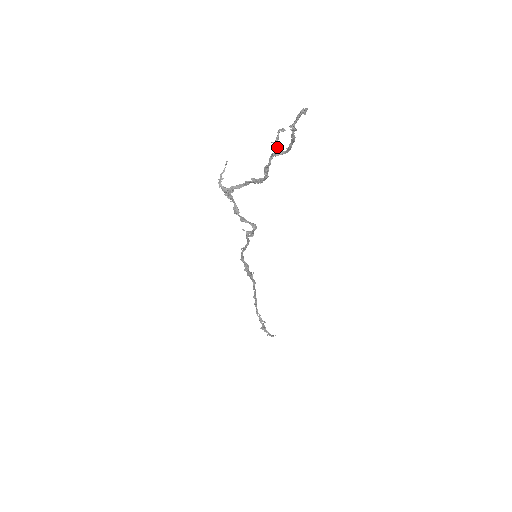
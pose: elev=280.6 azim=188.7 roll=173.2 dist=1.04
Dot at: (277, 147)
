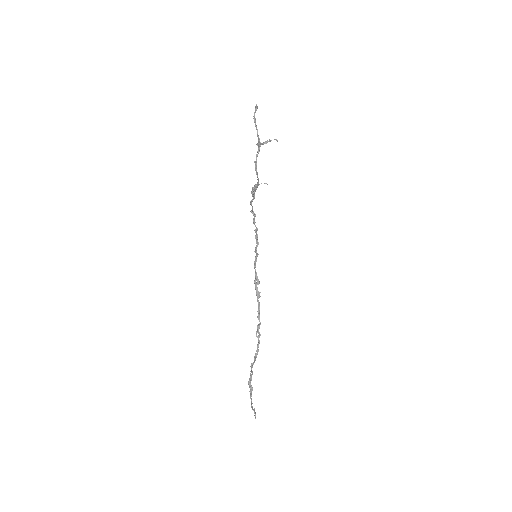
Dot at: (261, 144)
